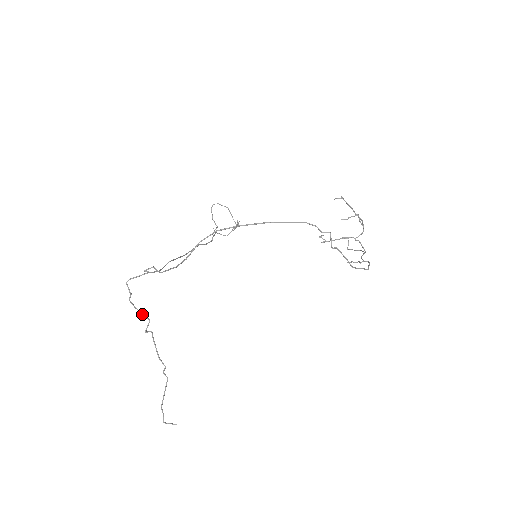
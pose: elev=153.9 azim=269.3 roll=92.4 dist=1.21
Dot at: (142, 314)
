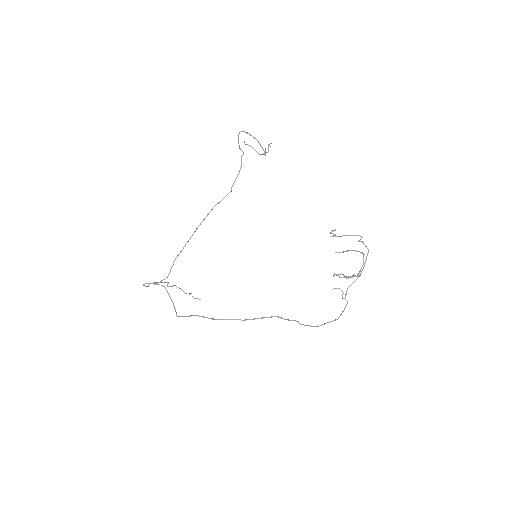
Dot at: (162, 282)
